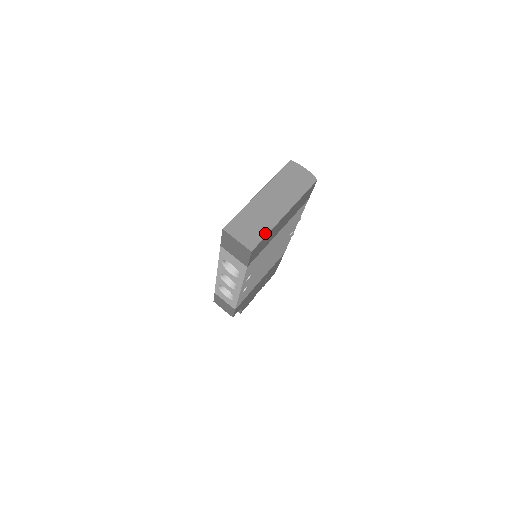
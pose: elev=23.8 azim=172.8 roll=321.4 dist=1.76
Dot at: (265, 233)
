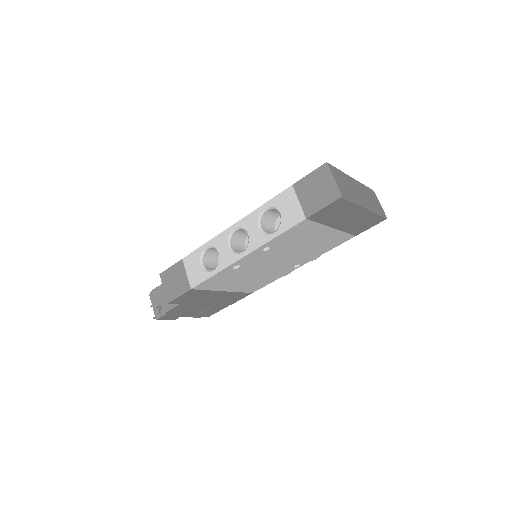
Dot at: (353, 200)
